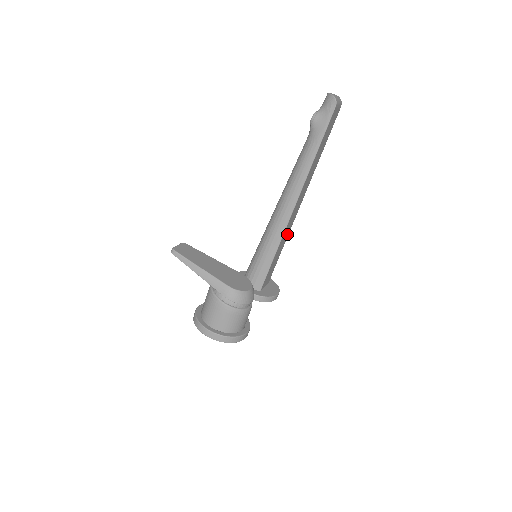
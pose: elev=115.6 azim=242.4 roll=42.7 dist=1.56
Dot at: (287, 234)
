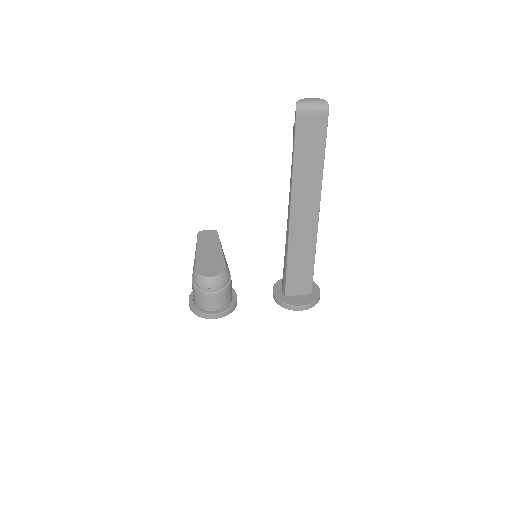
Dot at: (310, 247)
